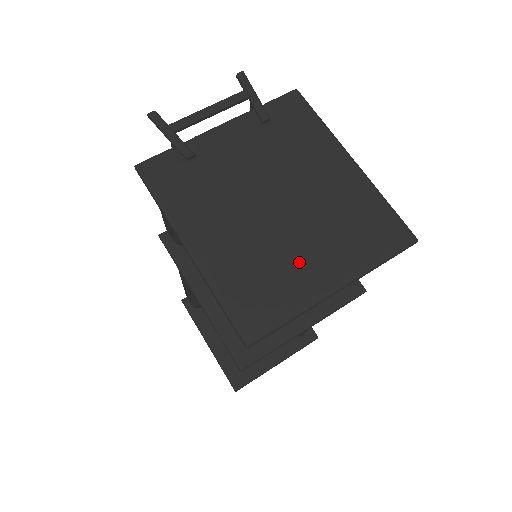
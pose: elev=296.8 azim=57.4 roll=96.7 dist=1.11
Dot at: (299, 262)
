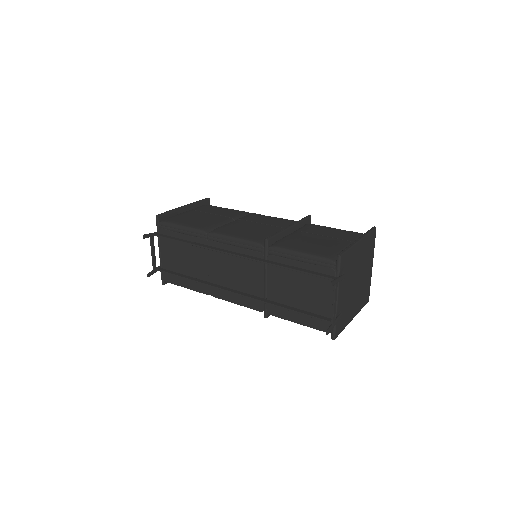
Dot at: (366, 277)
